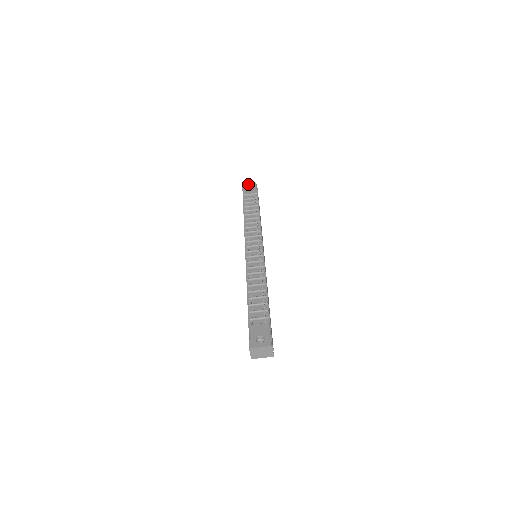
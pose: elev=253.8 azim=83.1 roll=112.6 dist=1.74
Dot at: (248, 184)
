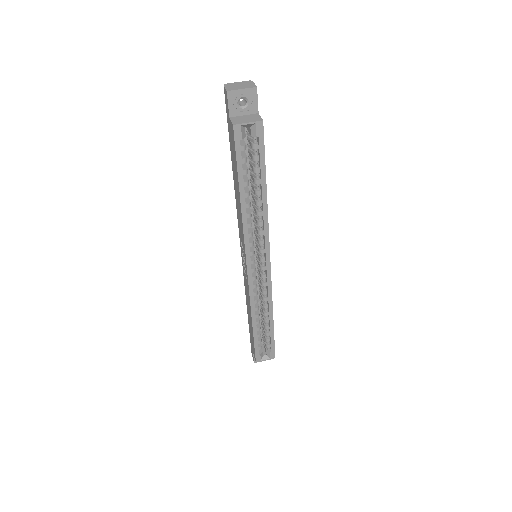
Dot at: occluded
